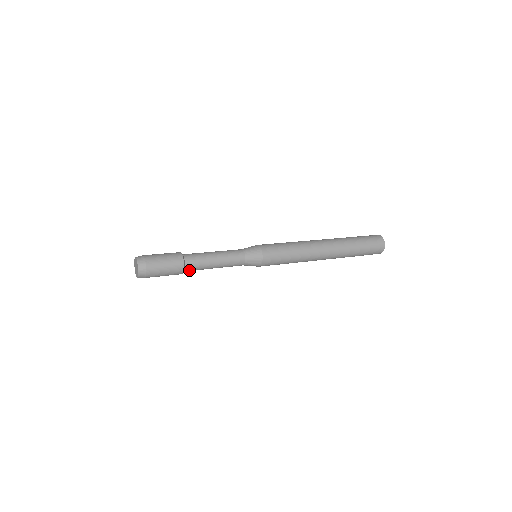
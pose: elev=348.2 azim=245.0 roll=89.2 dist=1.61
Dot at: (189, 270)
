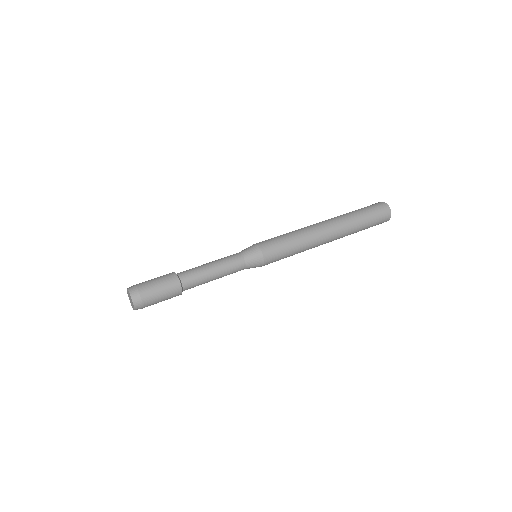
Dot at: (187, 289)
